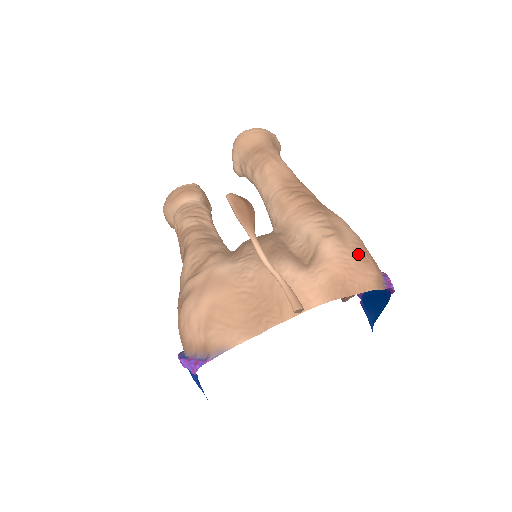
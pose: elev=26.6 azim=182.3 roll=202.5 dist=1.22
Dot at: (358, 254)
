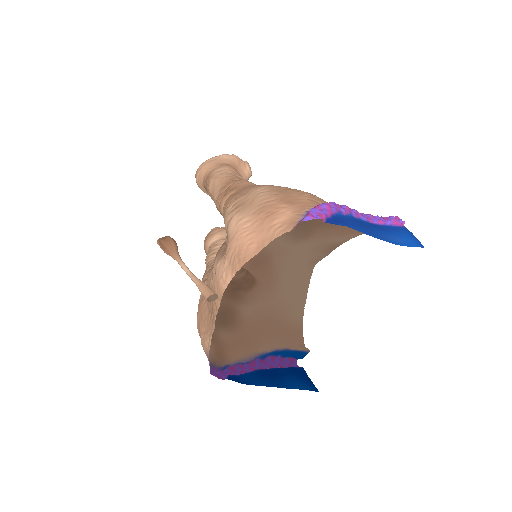
Dot at: (260, 214)
